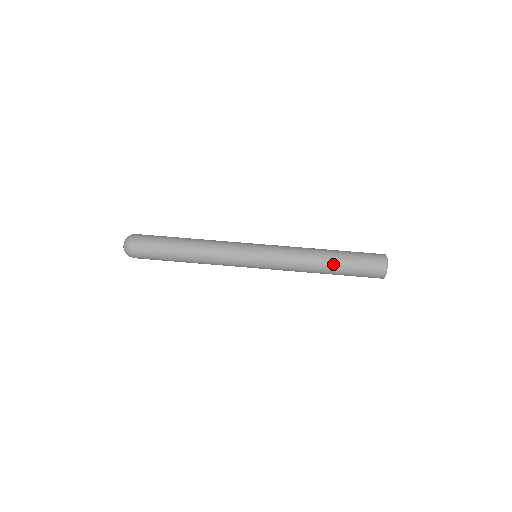
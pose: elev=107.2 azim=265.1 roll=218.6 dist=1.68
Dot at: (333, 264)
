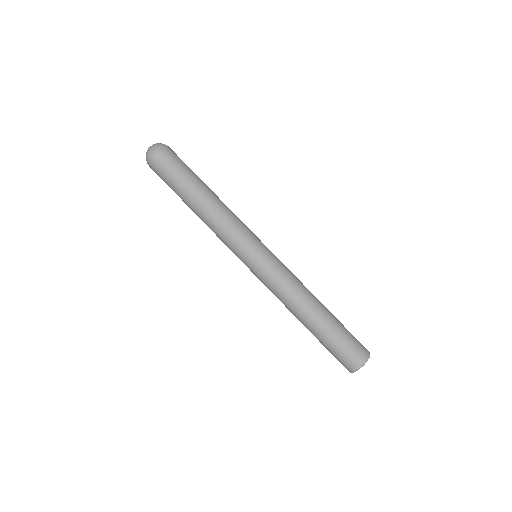
Dot at: (320, 319)
